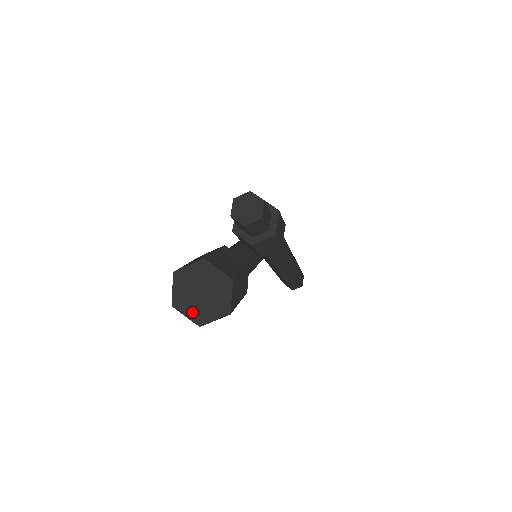
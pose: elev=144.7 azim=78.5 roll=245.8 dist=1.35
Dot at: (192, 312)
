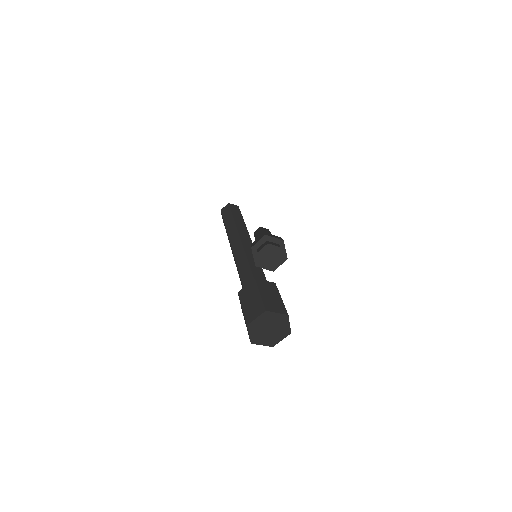
Dot at: (266, 341)
